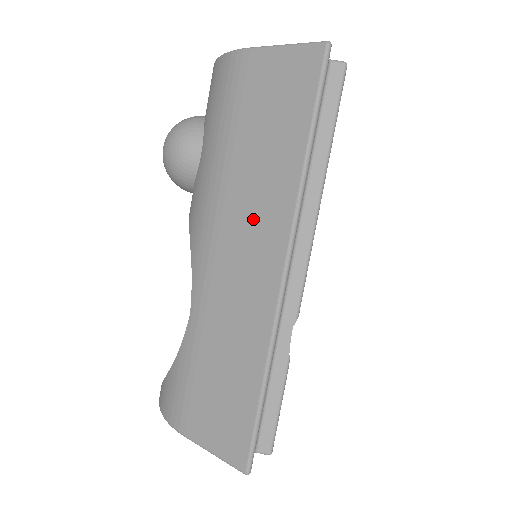
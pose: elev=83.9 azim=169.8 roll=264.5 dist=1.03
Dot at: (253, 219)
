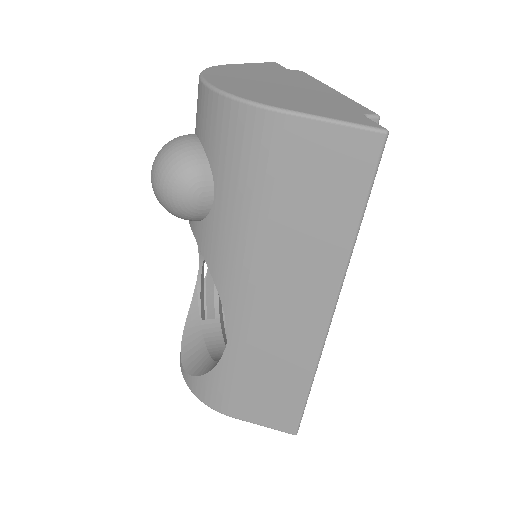
Dot at: (296, 279)
